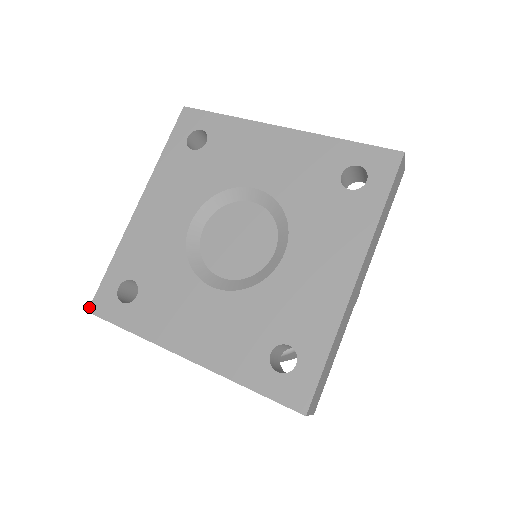
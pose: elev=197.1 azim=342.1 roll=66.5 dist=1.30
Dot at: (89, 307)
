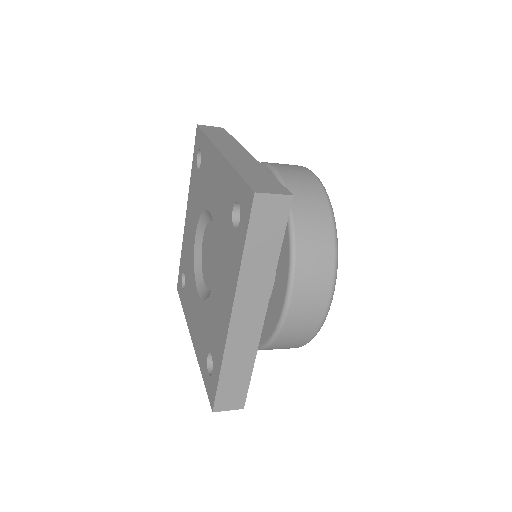
Dot at: (177, 286)
